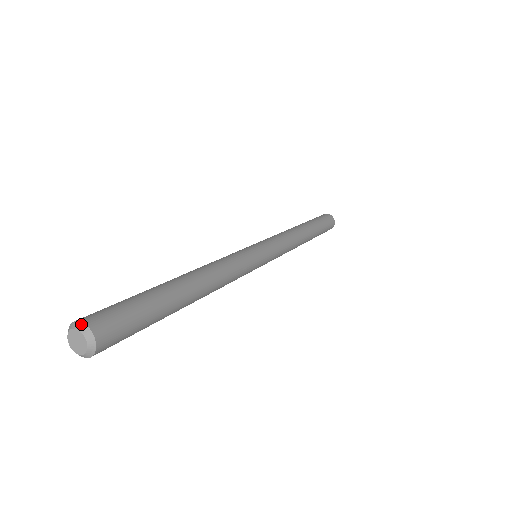
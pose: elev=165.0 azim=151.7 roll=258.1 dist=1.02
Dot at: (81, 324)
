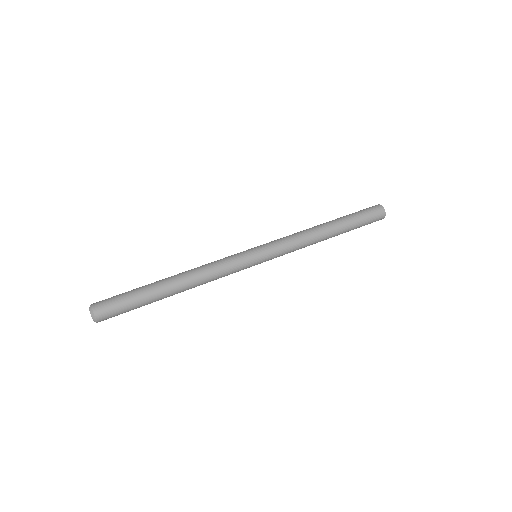
Dot at: (90, 305)
